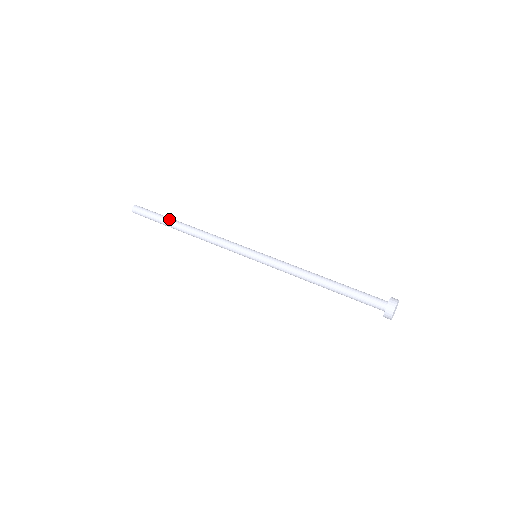
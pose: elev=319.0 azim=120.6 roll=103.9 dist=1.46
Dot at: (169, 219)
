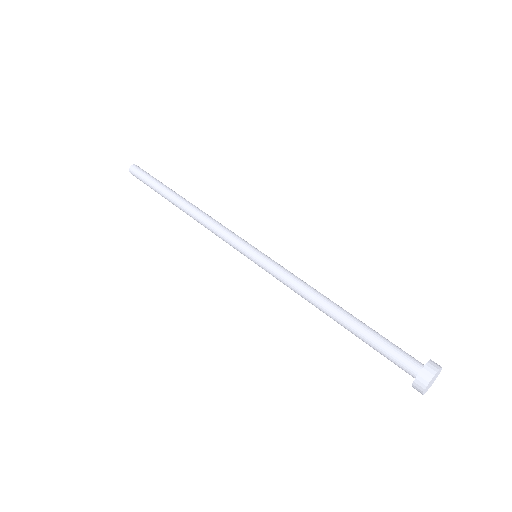
Dot at: (165, 188)
